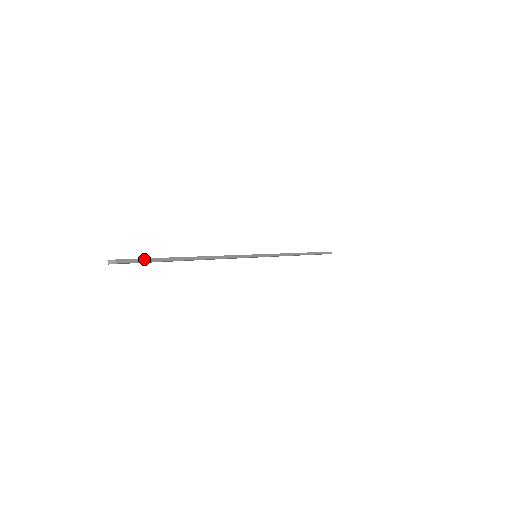
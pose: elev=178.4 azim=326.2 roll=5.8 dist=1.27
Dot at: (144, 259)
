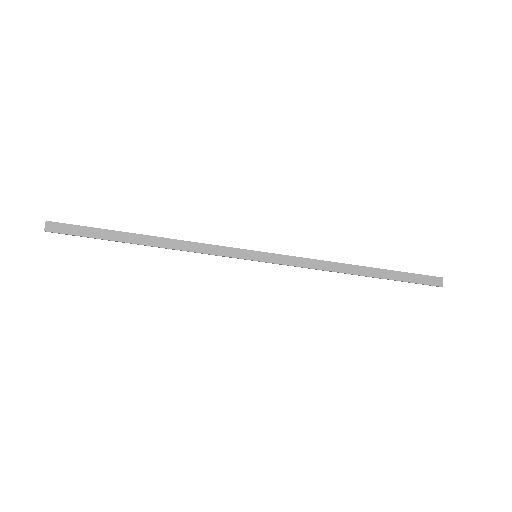
Dot at: (78, 226)
